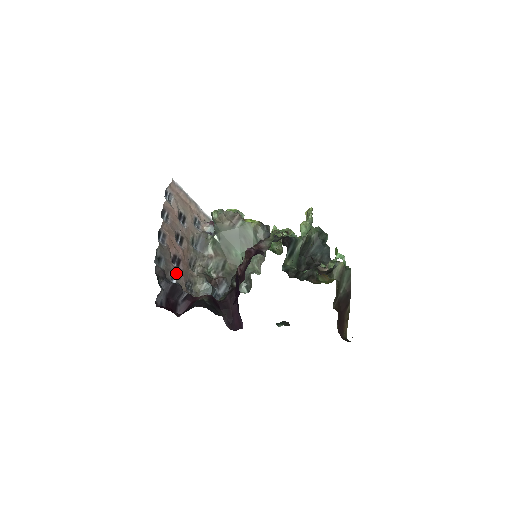
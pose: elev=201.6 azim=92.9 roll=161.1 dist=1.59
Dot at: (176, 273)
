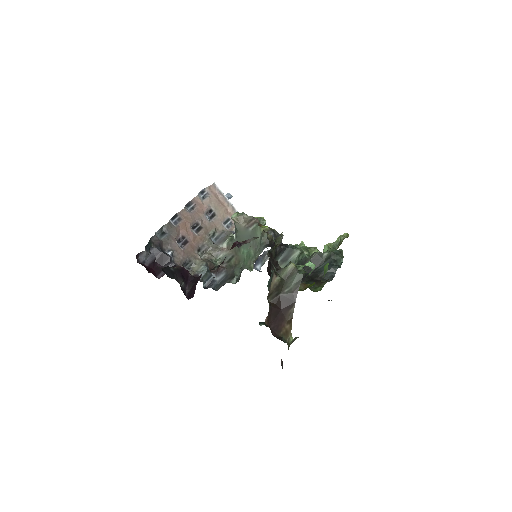
Dot at: (176, 248)
